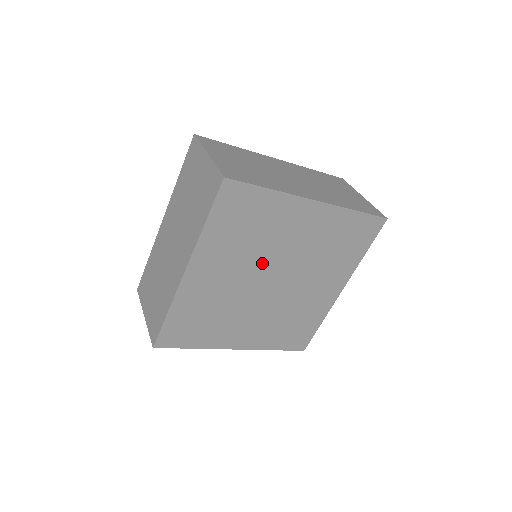
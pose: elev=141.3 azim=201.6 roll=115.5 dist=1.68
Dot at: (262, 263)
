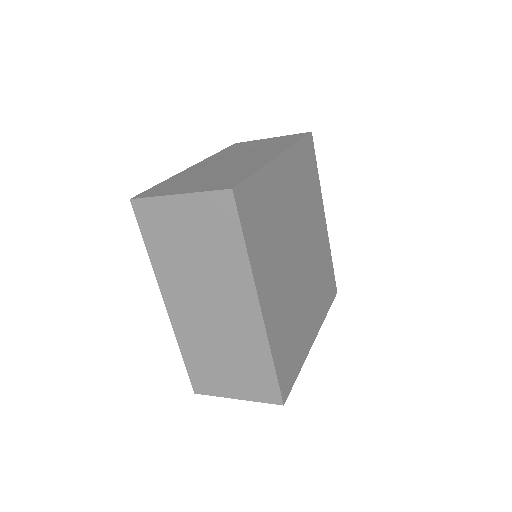
Dot at: (301, 225)
